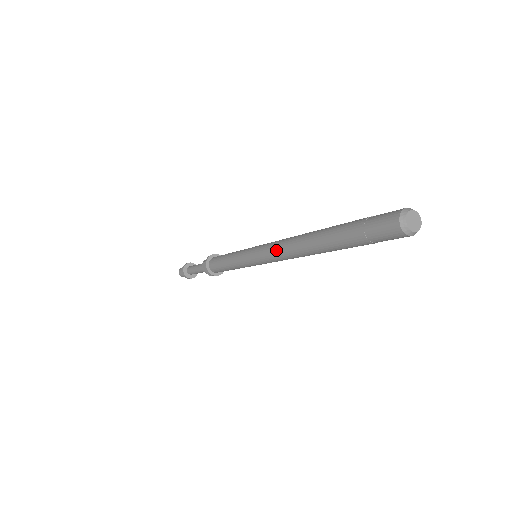
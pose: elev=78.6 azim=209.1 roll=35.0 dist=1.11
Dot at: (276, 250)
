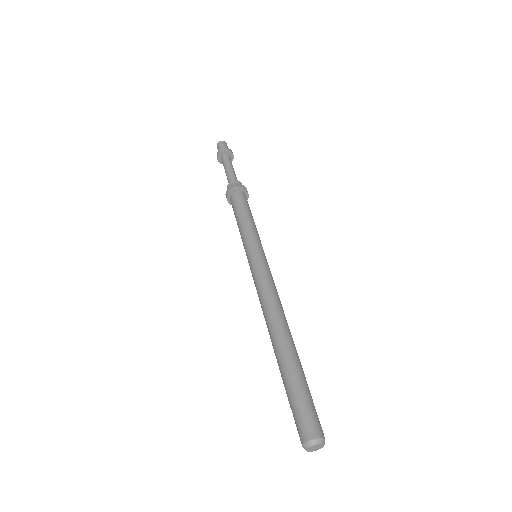
Dot at: occluded
